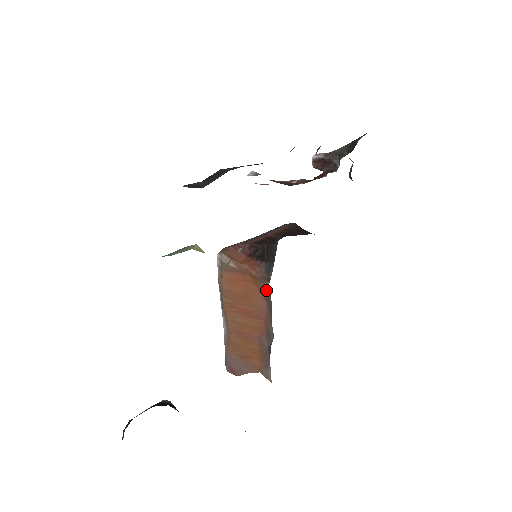
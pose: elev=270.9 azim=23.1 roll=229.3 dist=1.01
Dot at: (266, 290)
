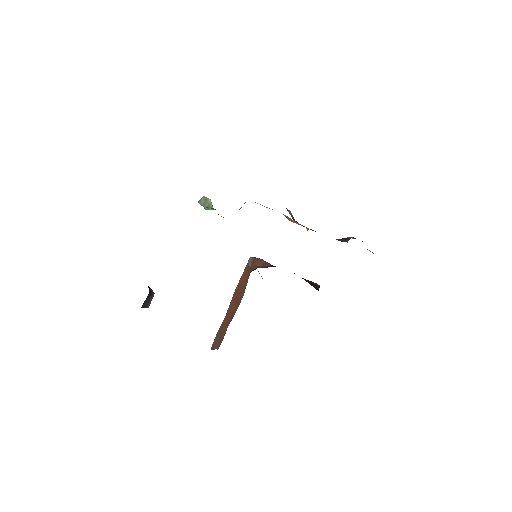
Dot at: occluded
